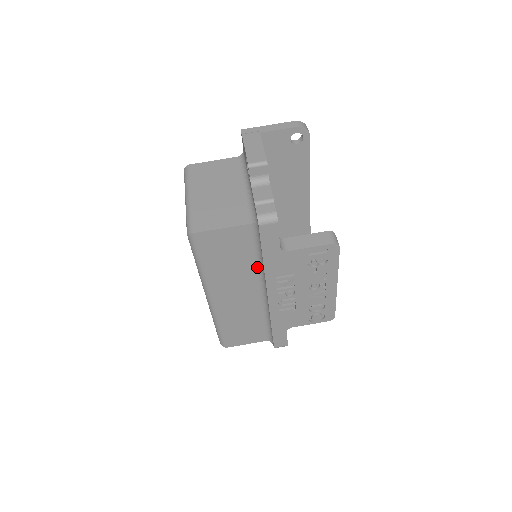
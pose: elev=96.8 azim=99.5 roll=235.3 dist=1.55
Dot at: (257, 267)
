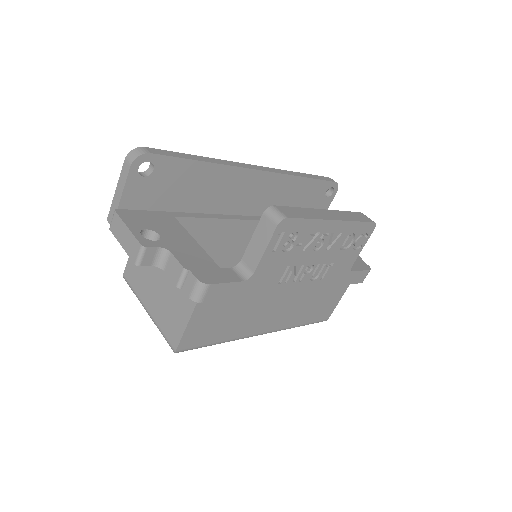
Dot at: occluded
